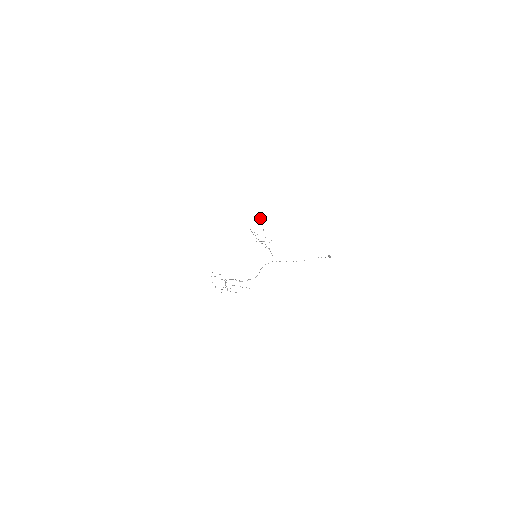
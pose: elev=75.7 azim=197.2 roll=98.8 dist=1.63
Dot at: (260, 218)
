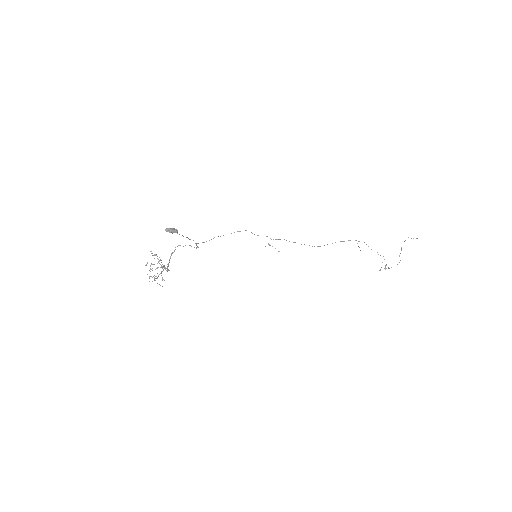
Dot at: occluded
